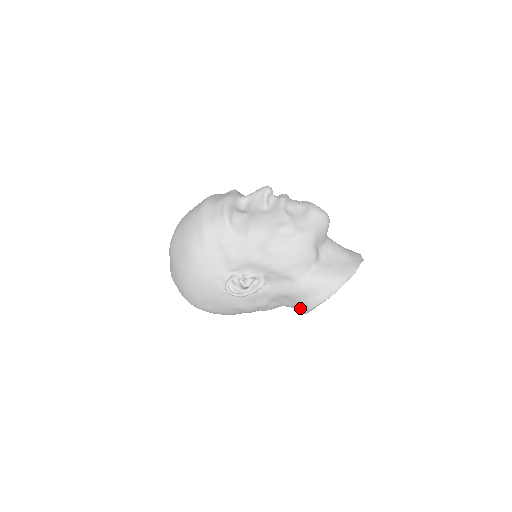
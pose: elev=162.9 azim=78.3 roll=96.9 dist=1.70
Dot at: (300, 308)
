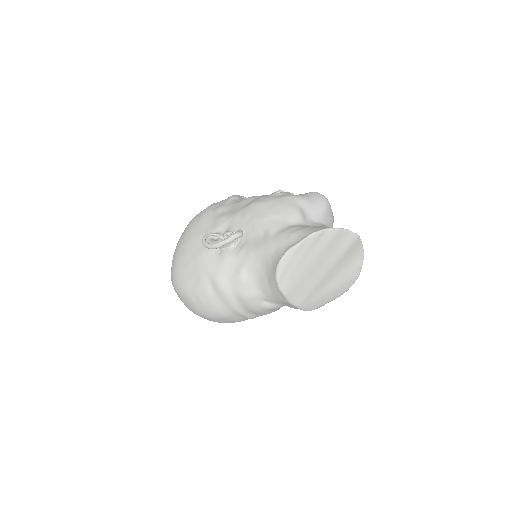
Dot at: (272, 272)
